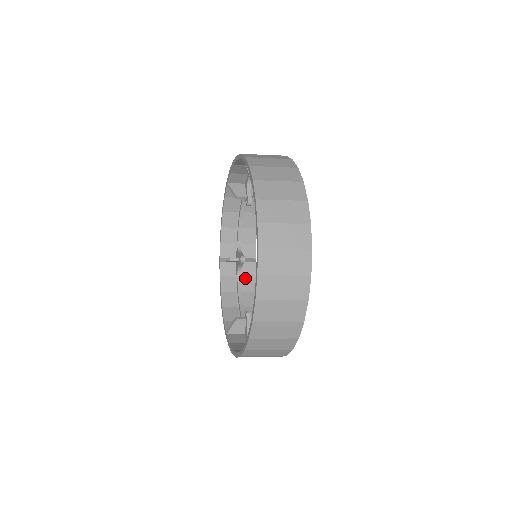
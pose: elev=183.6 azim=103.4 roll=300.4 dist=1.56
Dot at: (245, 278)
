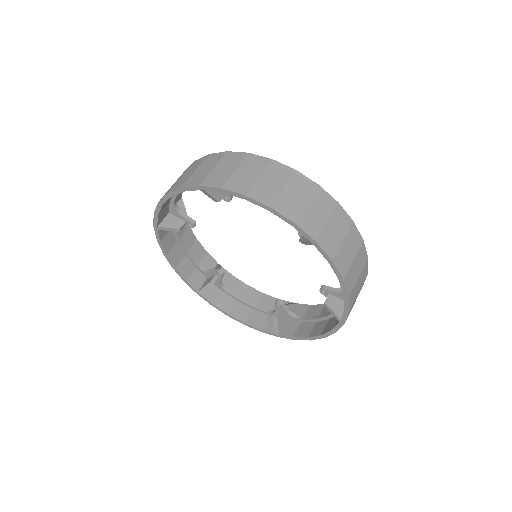
Dot at: (228, 285)
